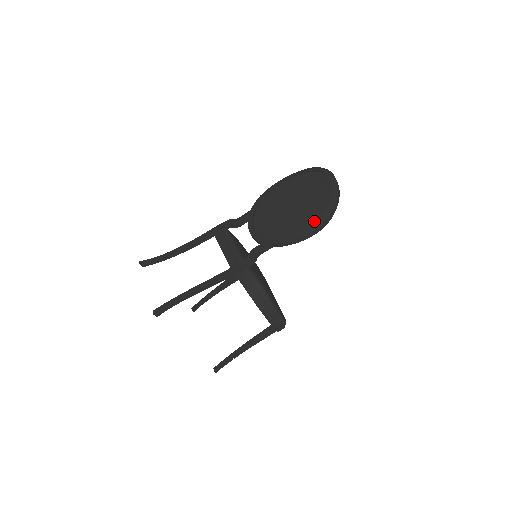
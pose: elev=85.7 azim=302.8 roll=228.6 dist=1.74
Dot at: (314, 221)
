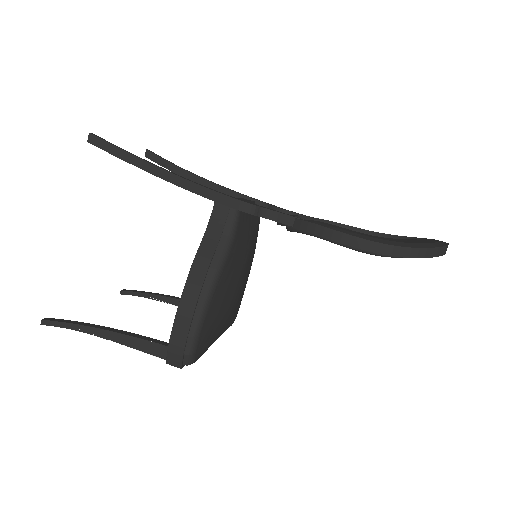
Dot at: occluded
